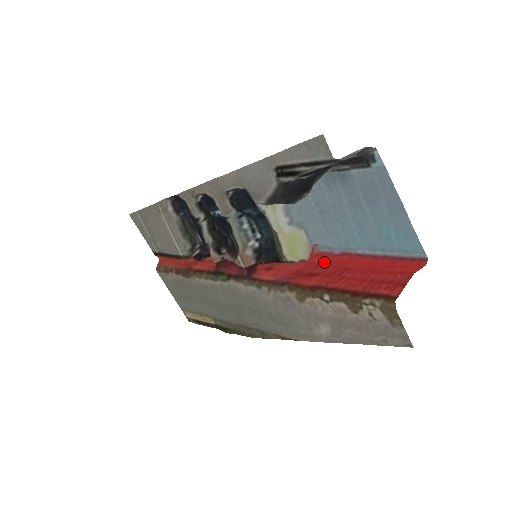
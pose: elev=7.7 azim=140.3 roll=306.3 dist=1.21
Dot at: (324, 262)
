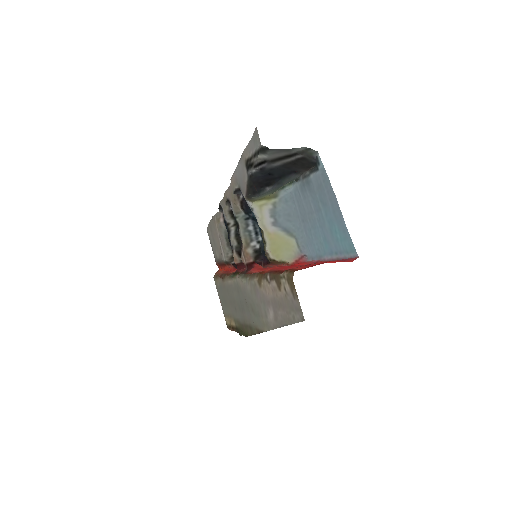
Dot at: occluded
